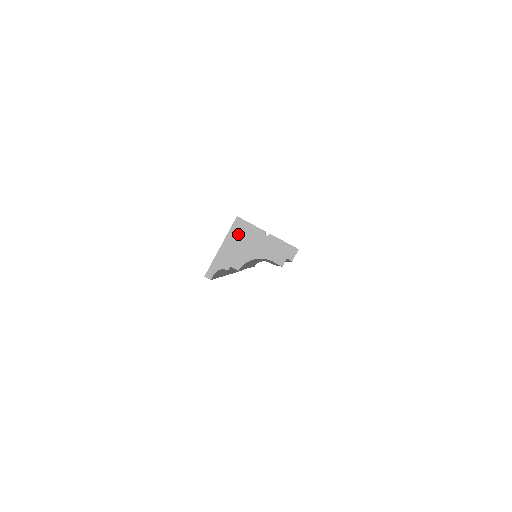
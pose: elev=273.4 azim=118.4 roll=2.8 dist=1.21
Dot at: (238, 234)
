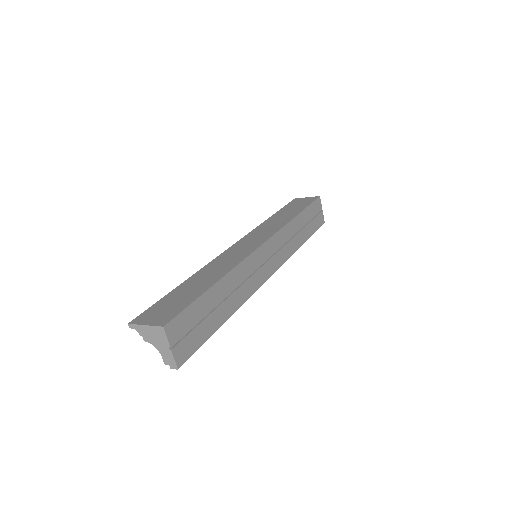
Dot at: (157, 332)
